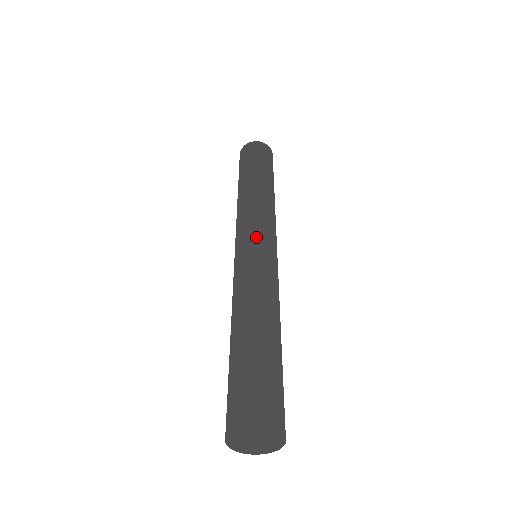
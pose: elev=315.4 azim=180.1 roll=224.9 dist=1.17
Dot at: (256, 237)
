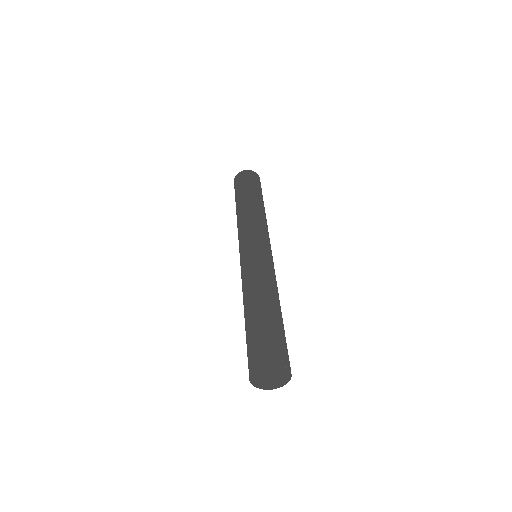
Dot at: (261, 242)
